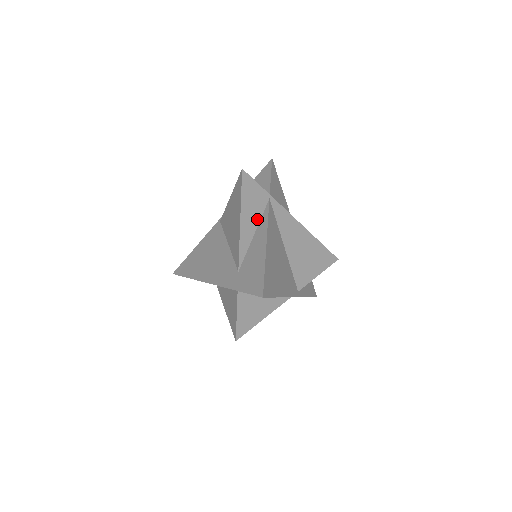
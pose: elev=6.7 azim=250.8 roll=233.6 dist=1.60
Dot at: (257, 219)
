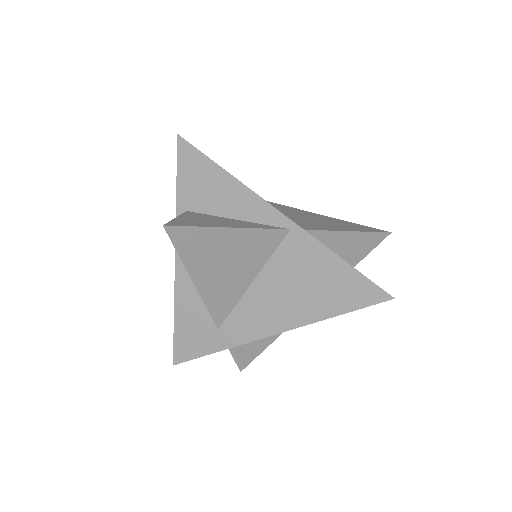
Dot at: occluded
